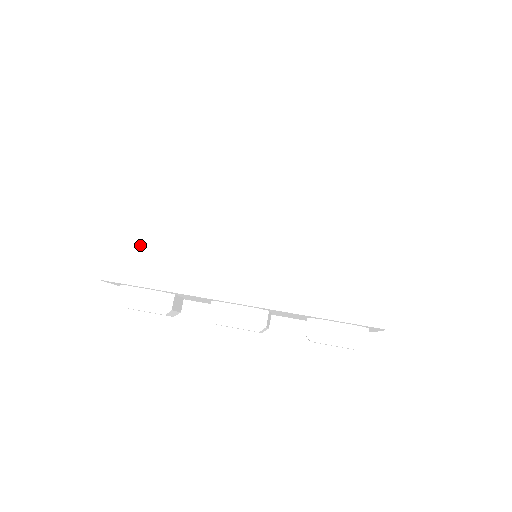
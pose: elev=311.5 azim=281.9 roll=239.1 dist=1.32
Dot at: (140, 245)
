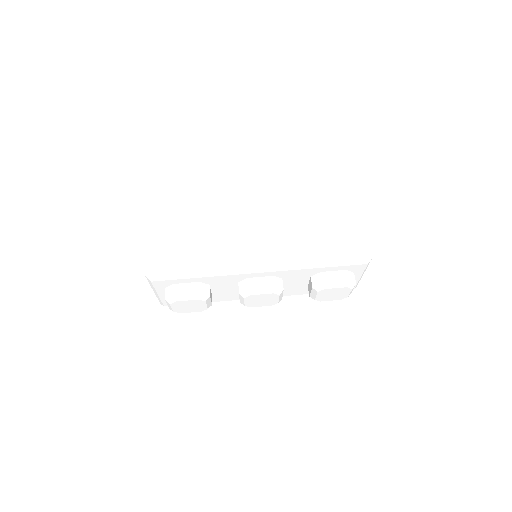
Dot at: (179, 249)
